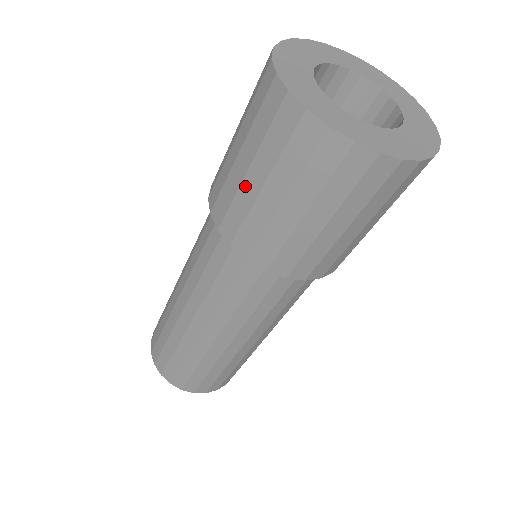
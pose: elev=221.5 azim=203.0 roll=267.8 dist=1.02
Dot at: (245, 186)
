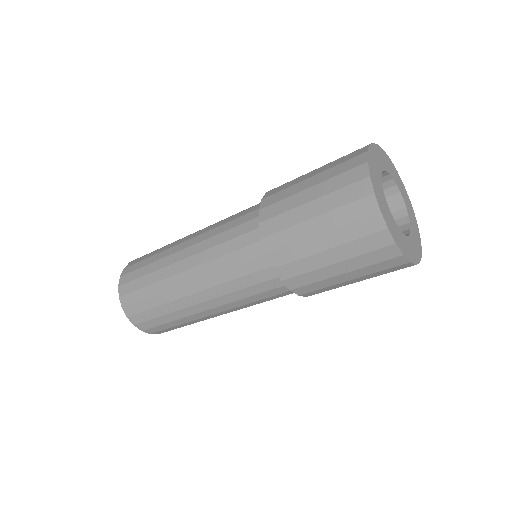
Dot at: (318, 257)
